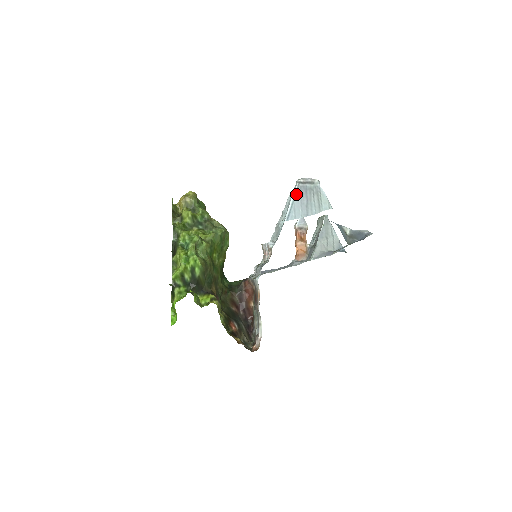
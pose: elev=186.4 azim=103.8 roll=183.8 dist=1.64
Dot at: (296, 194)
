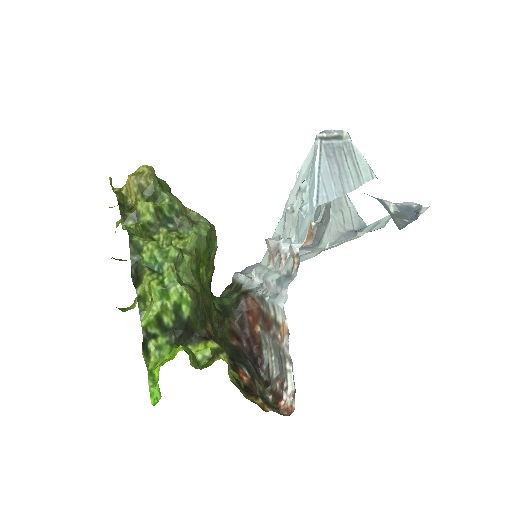
Dot at: (321, 158)
